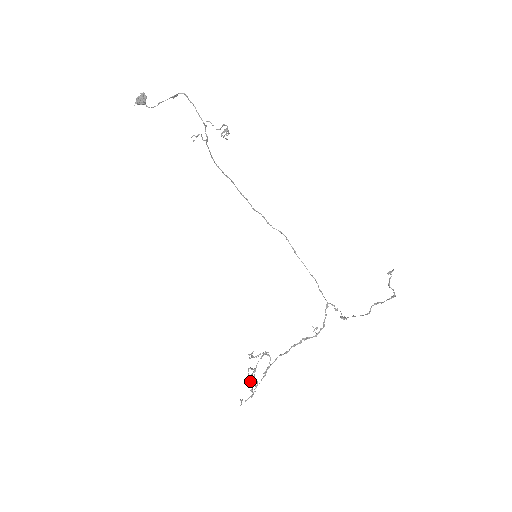
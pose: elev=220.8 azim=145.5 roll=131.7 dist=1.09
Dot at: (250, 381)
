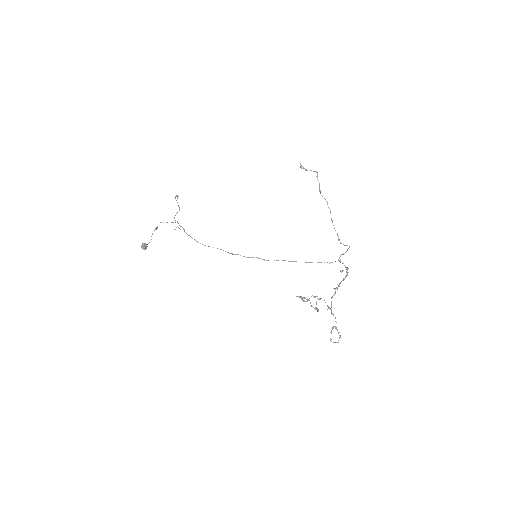
Dot at: occluded
